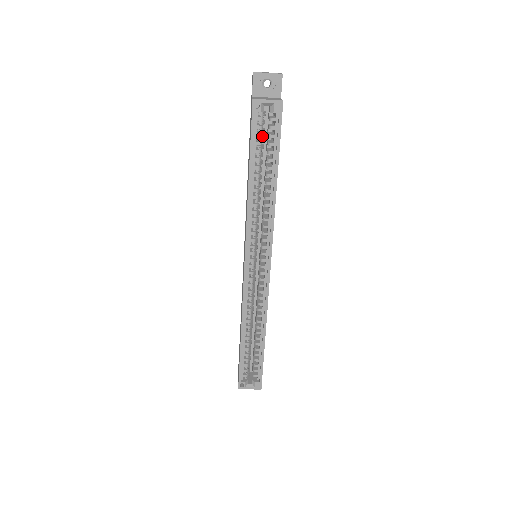
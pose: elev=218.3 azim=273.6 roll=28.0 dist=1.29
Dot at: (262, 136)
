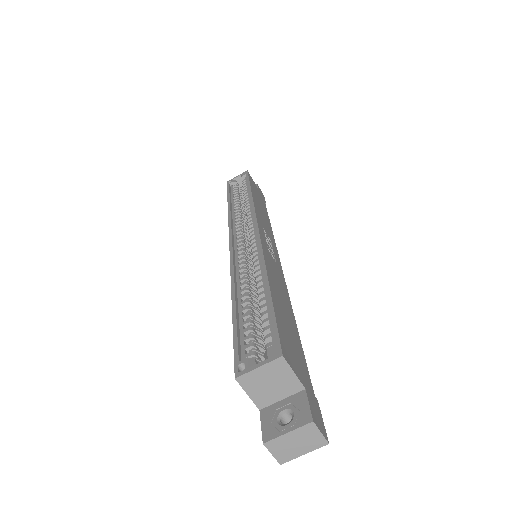
Dot at: occluded
